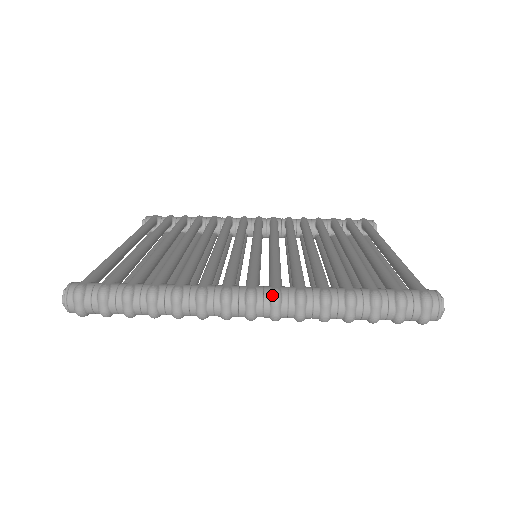
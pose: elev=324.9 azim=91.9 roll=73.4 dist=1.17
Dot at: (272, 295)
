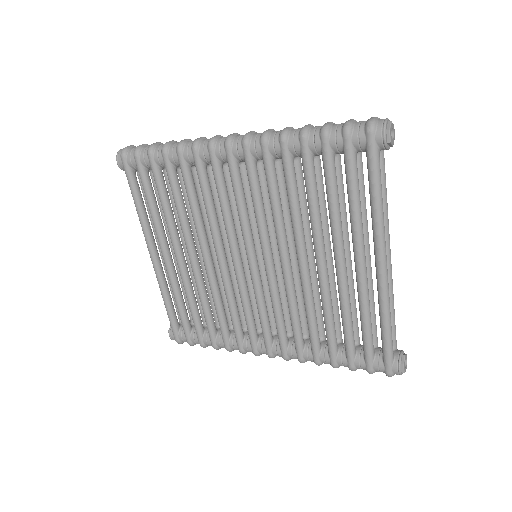
Dot at: occluded
